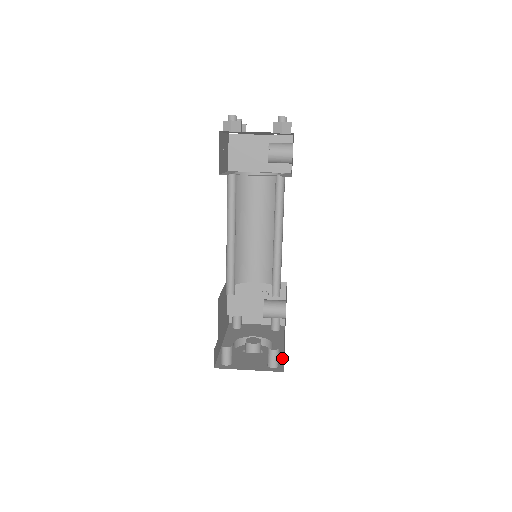
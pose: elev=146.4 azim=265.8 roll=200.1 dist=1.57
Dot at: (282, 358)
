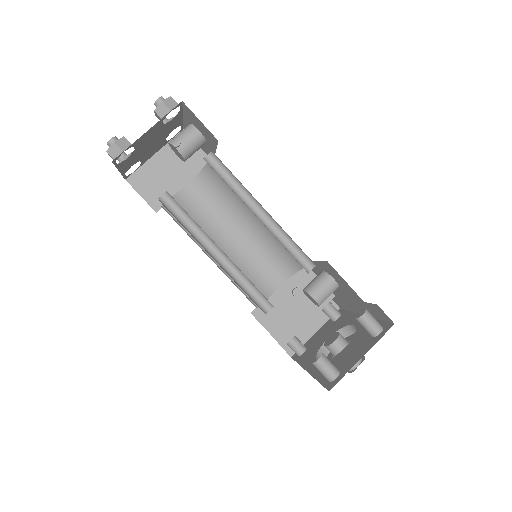
Dot at: occluded
